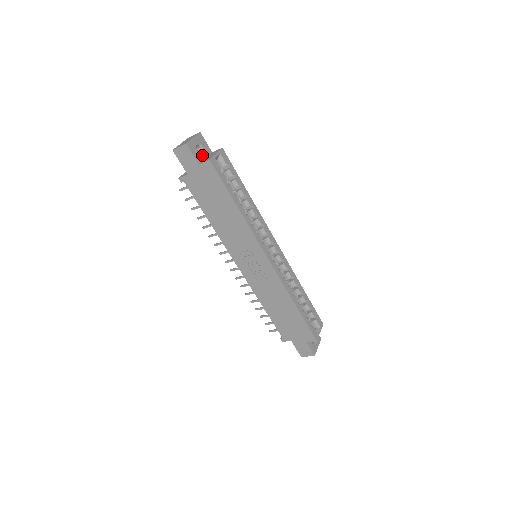
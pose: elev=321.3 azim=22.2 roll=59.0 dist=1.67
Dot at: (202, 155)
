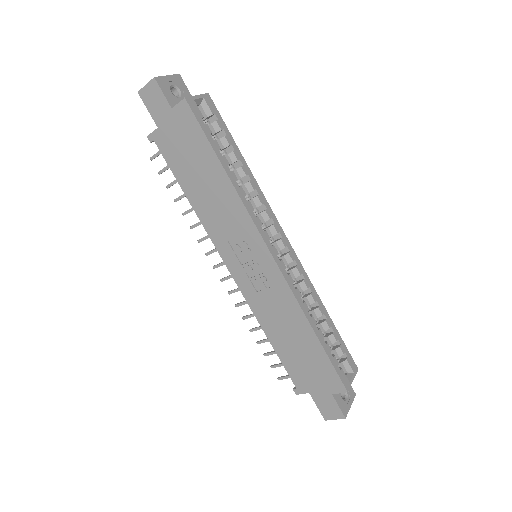
Dot at: (178, 100)
